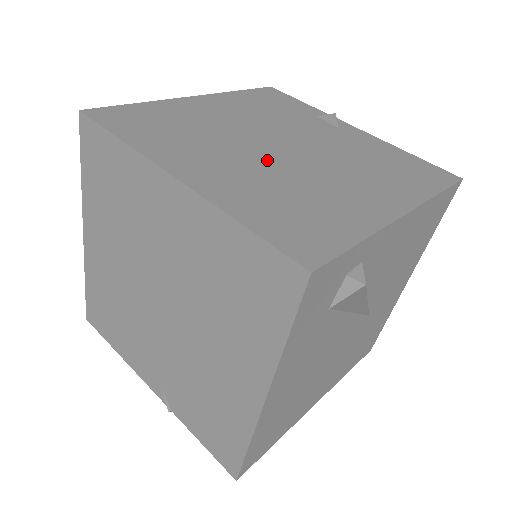
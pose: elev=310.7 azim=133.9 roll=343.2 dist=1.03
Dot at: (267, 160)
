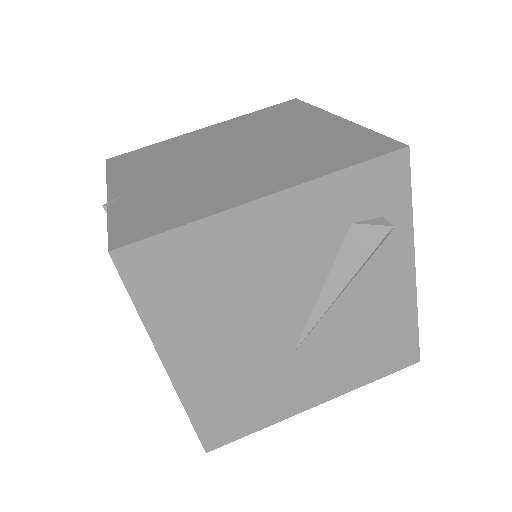
Dot at: occluded
